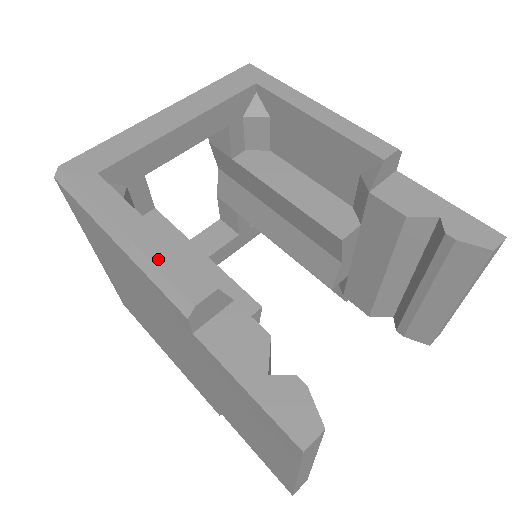
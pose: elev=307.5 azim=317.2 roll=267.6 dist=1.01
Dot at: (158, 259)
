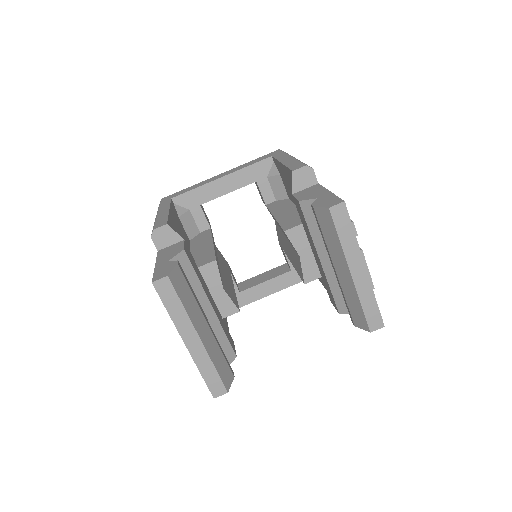
Dot at: (159, 219)
